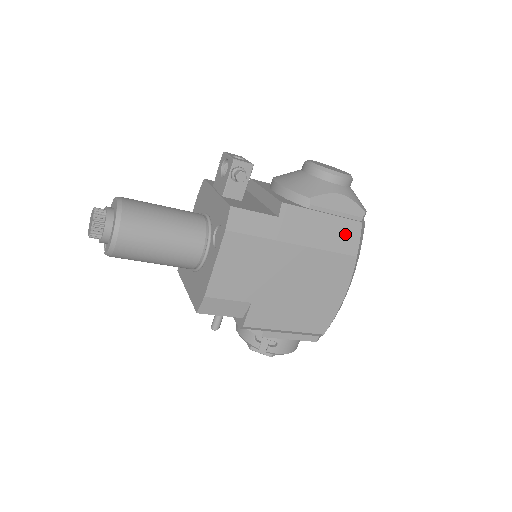
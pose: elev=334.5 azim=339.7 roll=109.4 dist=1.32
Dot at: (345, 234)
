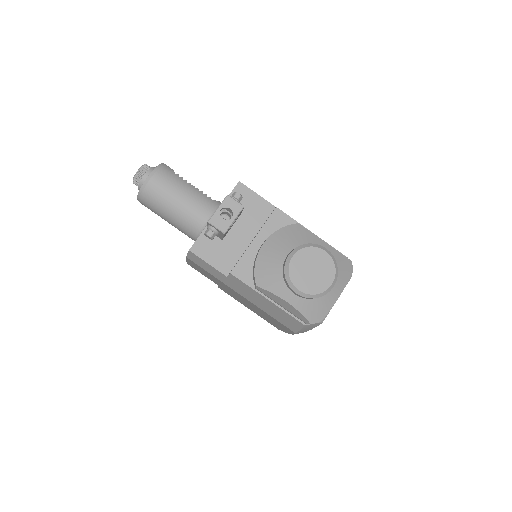
Dot at: (286, 319)
